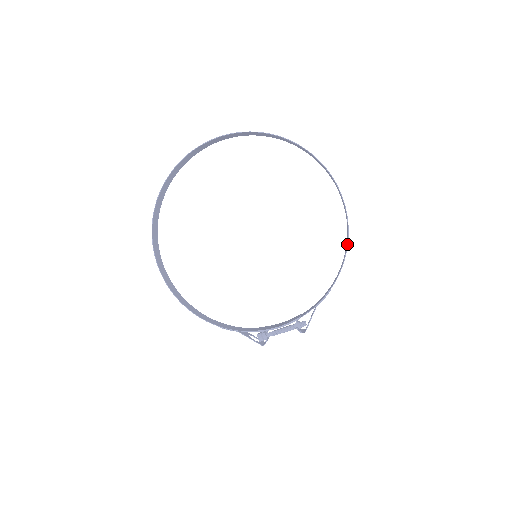
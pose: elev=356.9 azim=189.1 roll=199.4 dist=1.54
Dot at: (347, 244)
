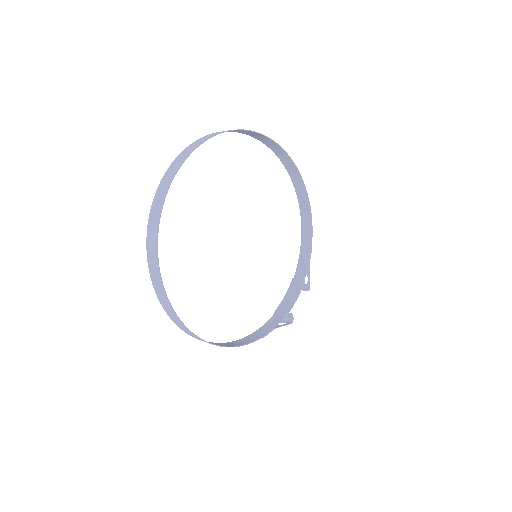
Dot at: (309, 201)
